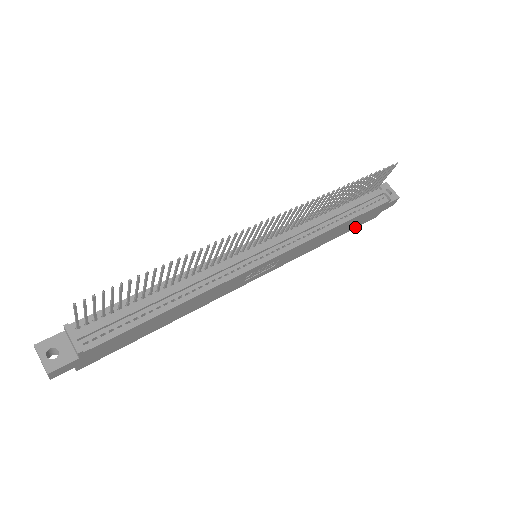
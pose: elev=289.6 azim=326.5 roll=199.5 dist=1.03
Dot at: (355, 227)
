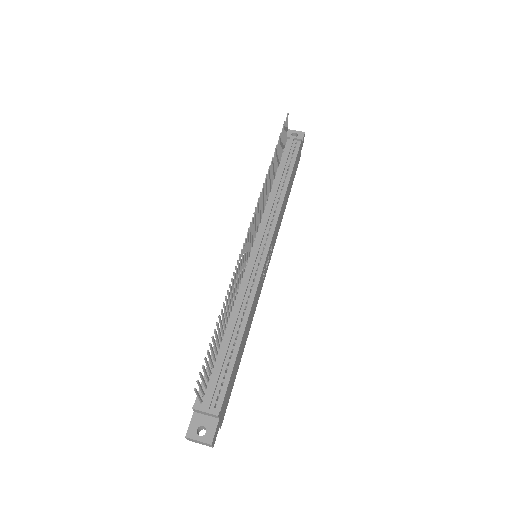
Dot at: (294, 177)
